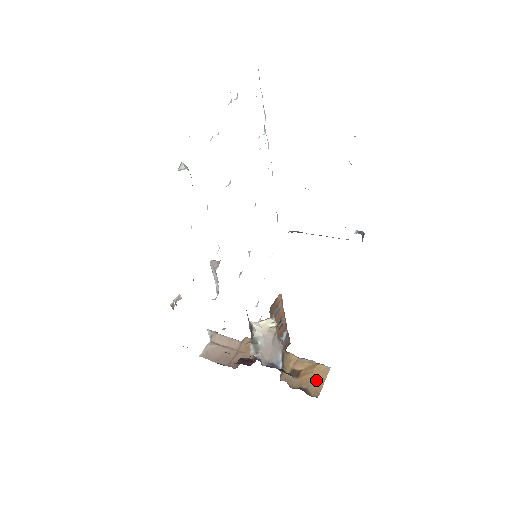
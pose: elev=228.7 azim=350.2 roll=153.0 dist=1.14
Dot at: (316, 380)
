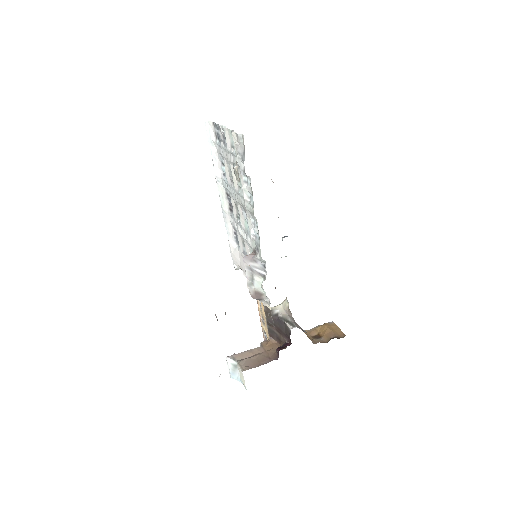
Dot at: (334, 330)
